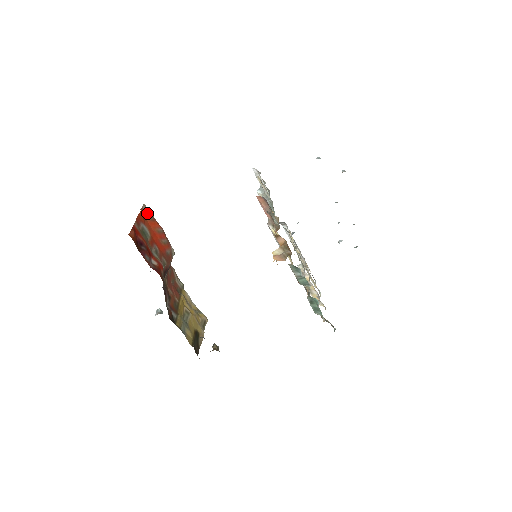
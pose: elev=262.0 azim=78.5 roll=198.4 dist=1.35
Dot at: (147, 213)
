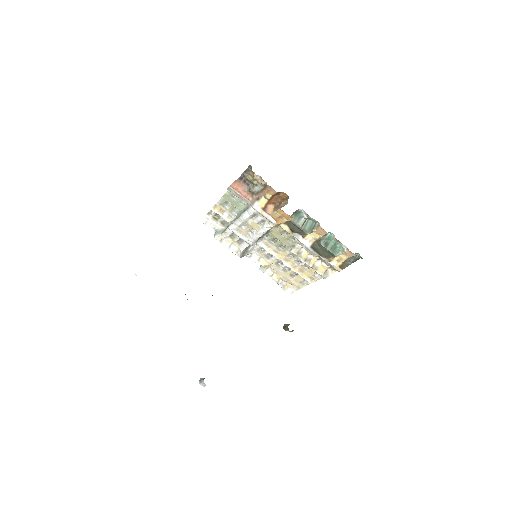
Dot at: occluded
